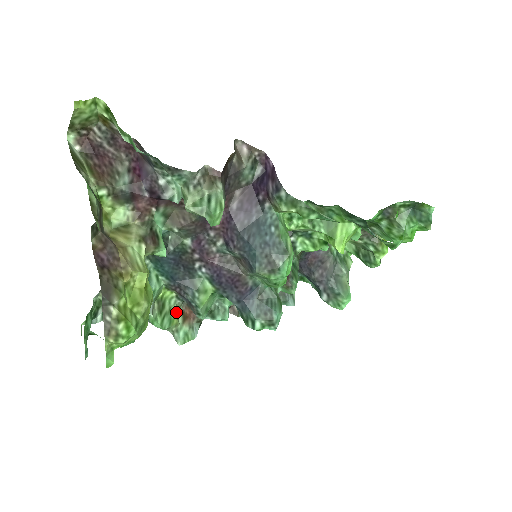
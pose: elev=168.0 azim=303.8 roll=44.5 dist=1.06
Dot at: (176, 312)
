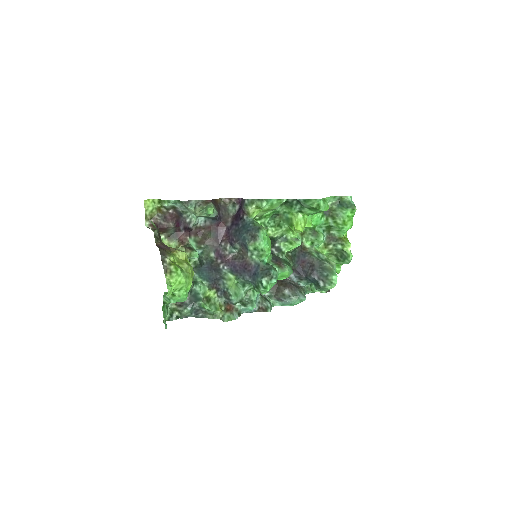
Dot at: (220, 308)
